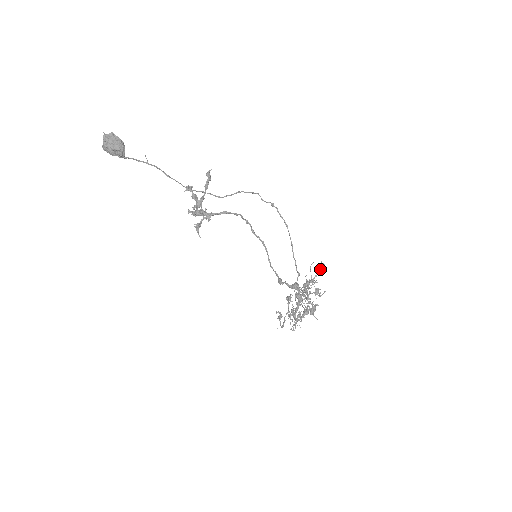
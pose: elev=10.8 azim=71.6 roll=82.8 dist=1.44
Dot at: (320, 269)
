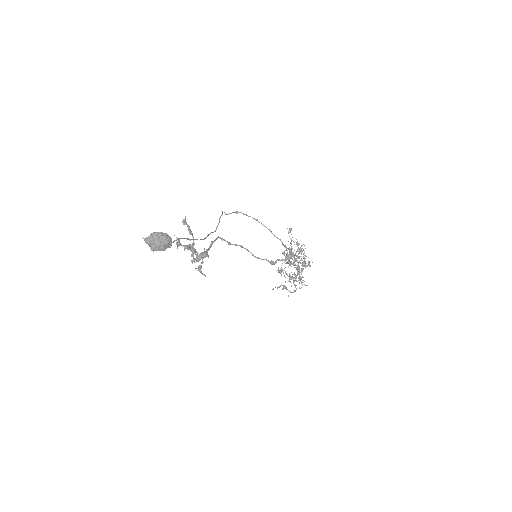
Dot at: occluded
